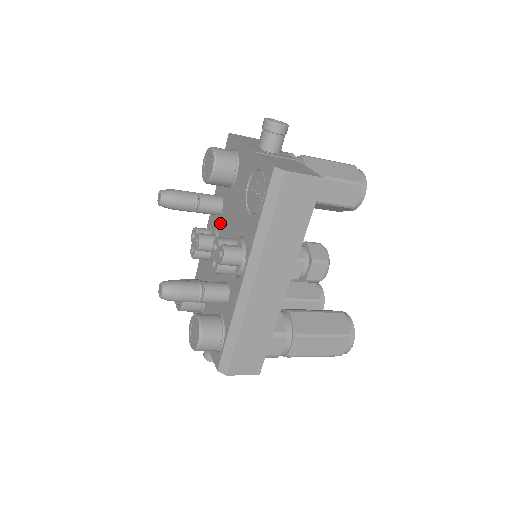
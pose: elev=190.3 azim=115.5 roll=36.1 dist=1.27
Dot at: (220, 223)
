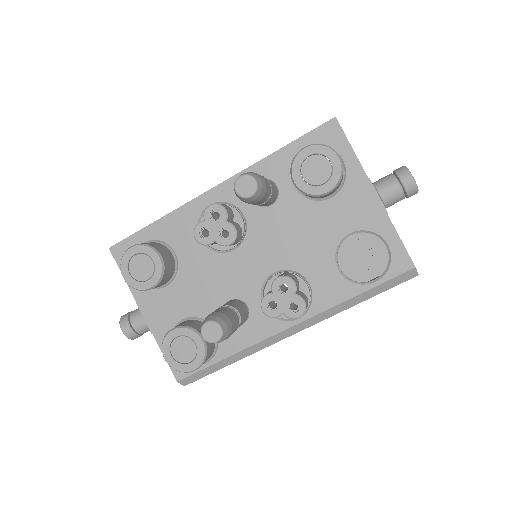
Dot at: (257, 218)
